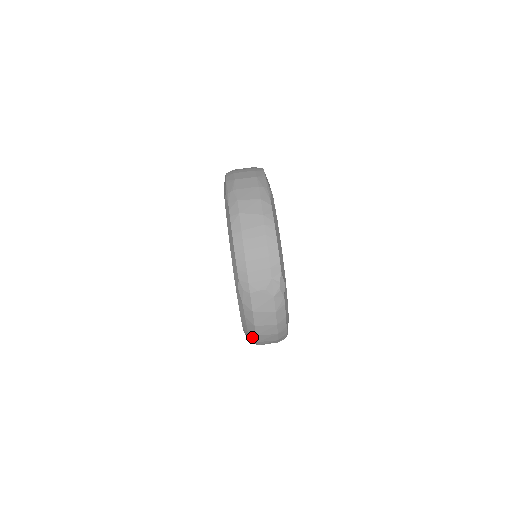
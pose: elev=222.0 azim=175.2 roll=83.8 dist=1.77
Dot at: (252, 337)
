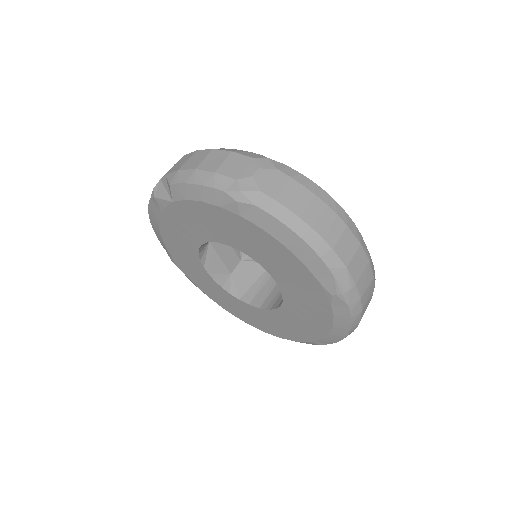
Dot at: occluded
